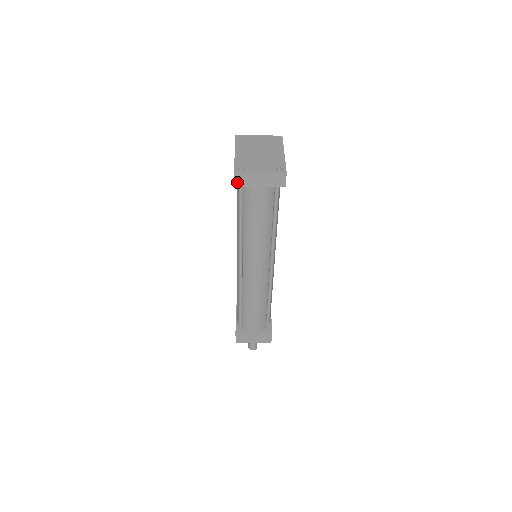
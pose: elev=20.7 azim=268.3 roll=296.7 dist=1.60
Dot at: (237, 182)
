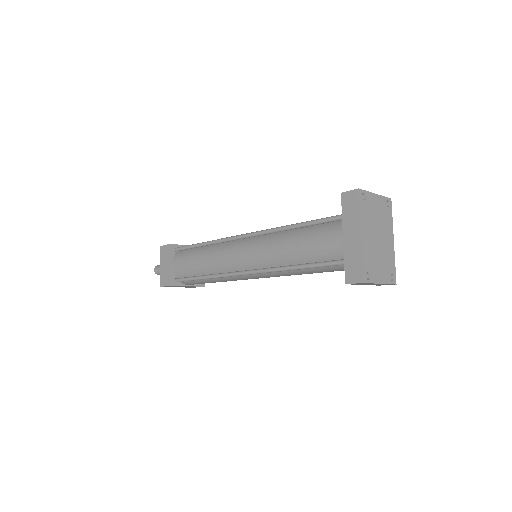
Dot at: occluded
